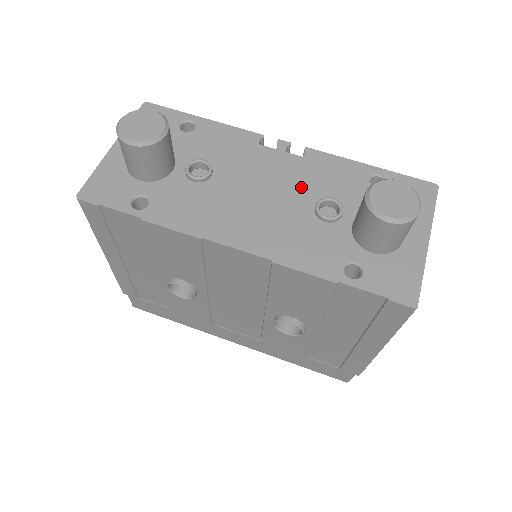
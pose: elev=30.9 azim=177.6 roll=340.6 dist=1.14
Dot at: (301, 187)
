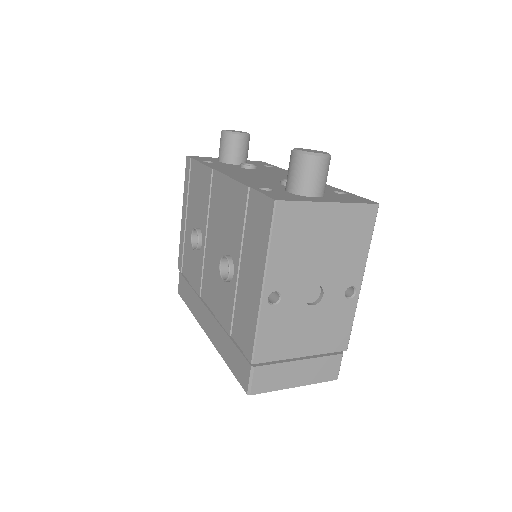
Dot at: occluded
